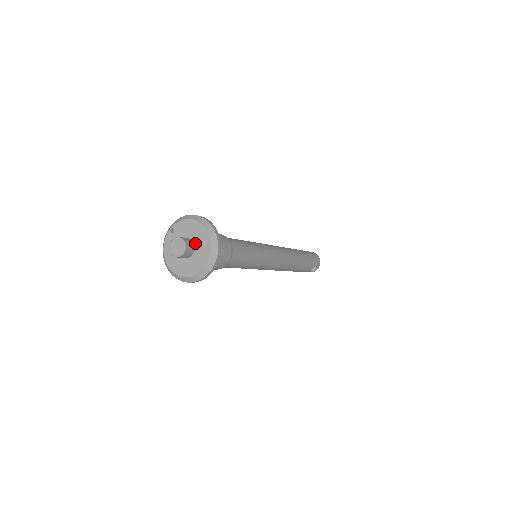
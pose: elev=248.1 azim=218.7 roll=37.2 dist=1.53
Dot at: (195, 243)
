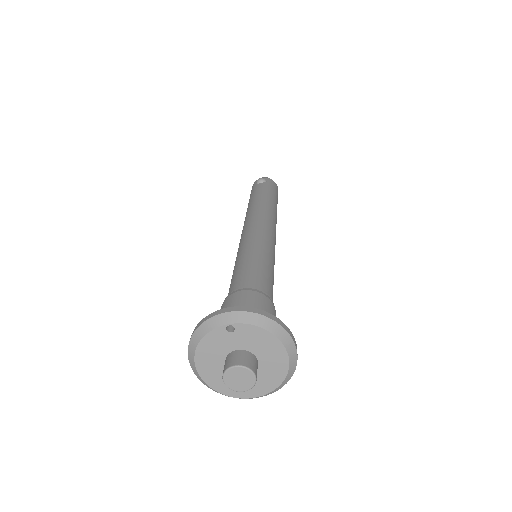
Dot at: (260, 366)
